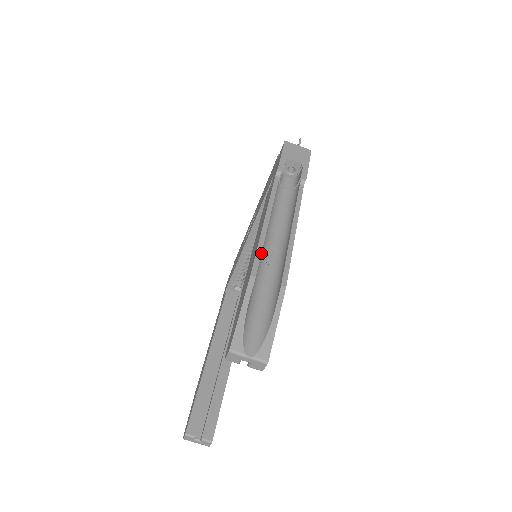
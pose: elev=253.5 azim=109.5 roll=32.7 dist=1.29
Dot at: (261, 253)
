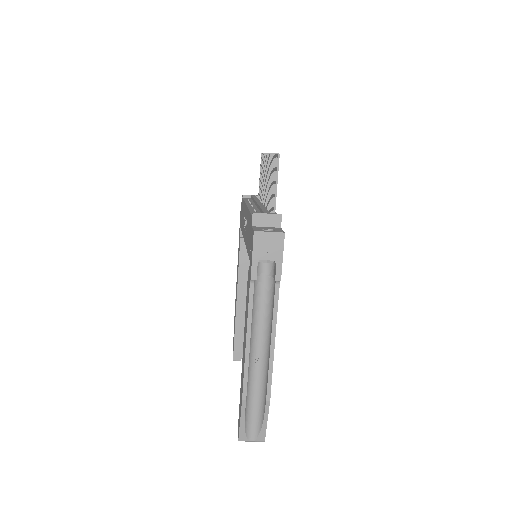
Dot at: (249, 366)
